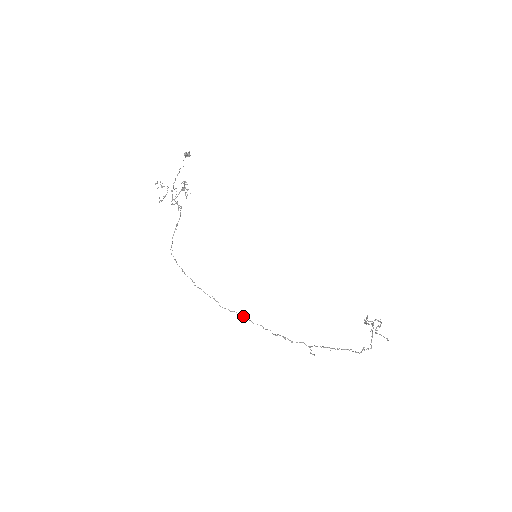
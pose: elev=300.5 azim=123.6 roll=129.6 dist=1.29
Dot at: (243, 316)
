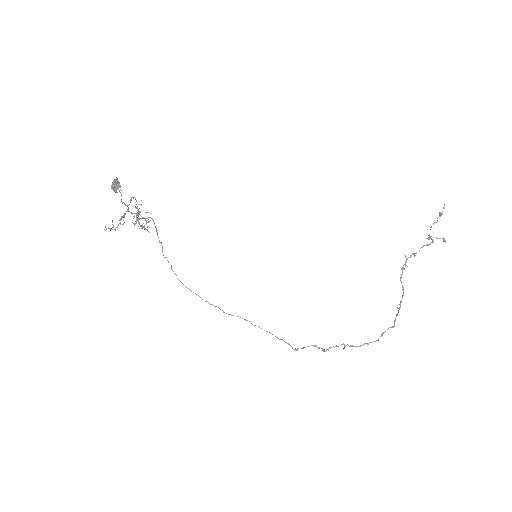
Dot at: occluded
